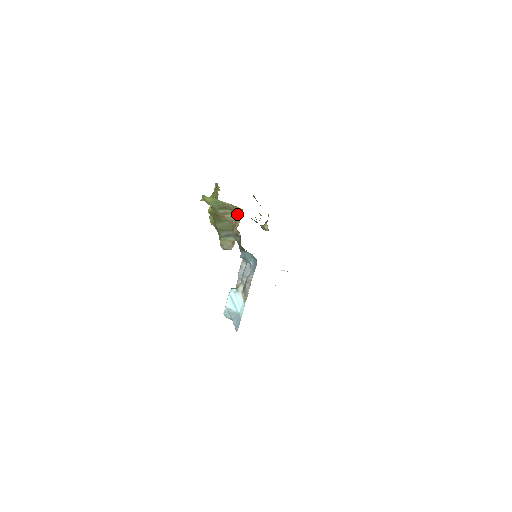
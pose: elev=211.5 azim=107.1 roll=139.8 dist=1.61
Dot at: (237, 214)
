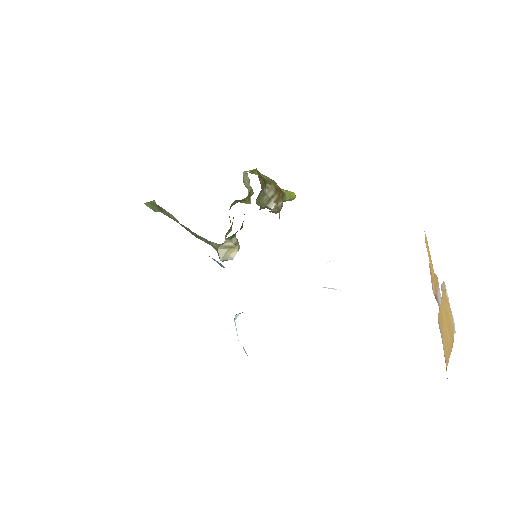
Dot at: occluded
